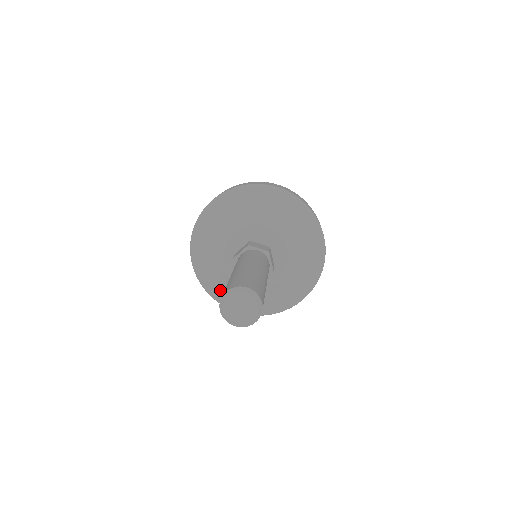
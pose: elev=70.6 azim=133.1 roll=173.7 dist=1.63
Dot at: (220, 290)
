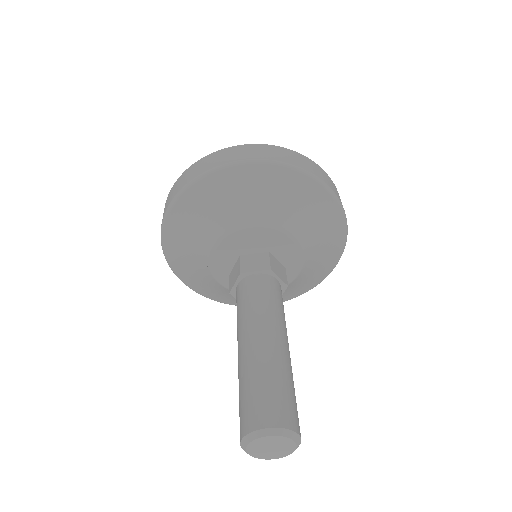
Dot at: (184, 262)
